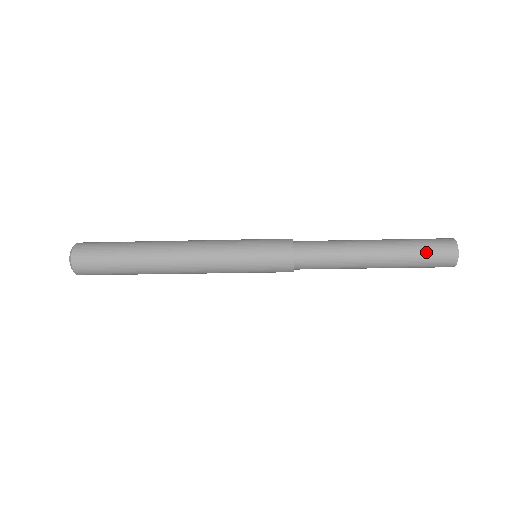
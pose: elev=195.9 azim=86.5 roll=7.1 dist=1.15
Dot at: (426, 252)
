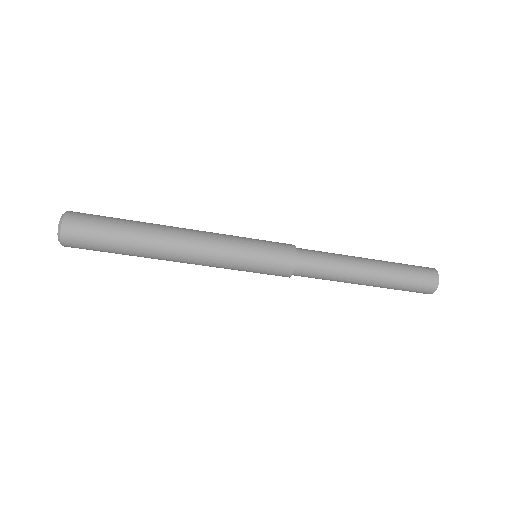
Dot at: (412, 270)
